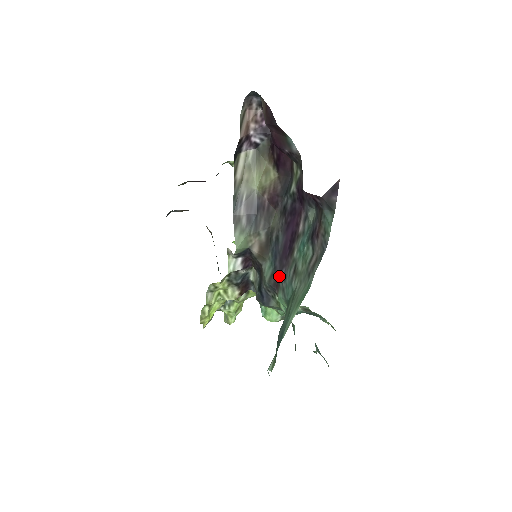
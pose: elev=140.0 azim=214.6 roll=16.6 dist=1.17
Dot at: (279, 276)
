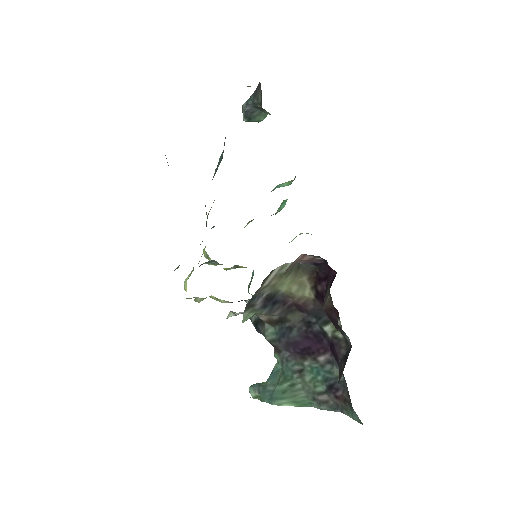
Dot at: (281, 349)
